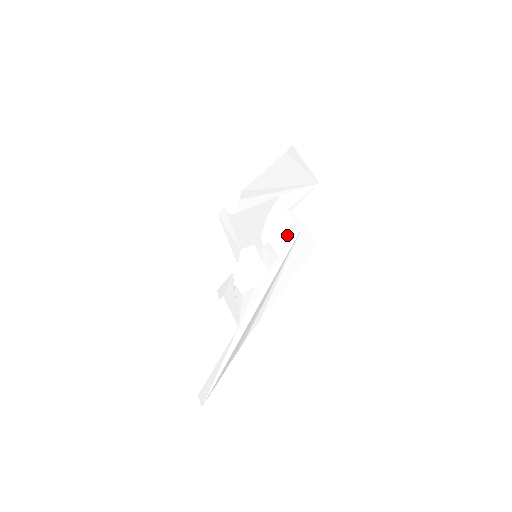
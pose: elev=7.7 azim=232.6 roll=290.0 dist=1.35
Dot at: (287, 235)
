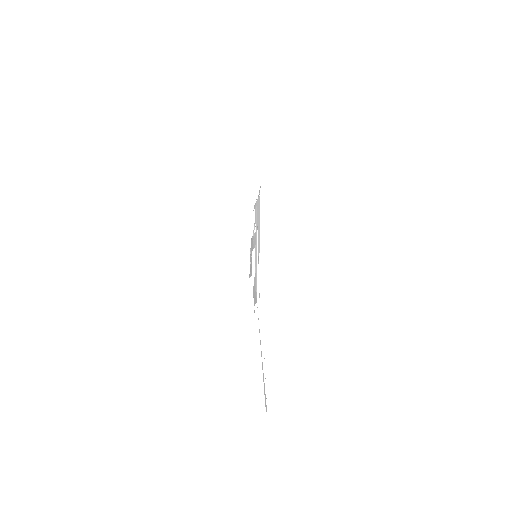
Dot at: (255, 217)
